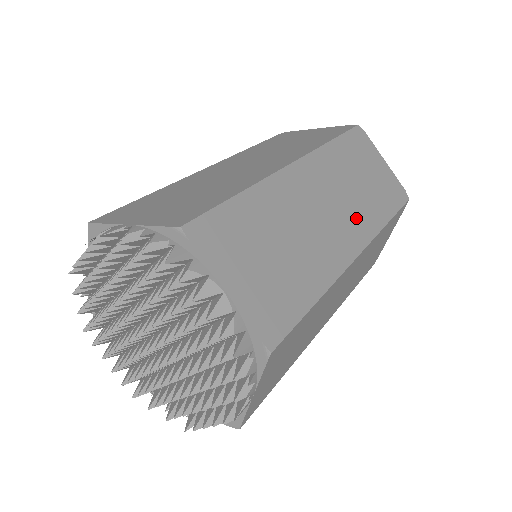
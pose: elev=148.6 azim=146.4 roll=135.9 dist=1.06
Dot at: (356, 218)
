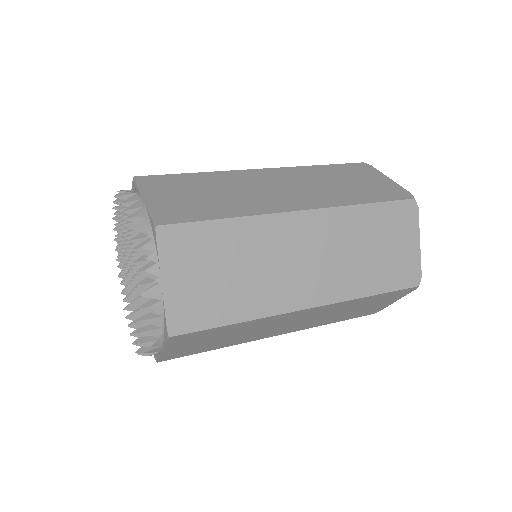
Dot at: (317, 196)
